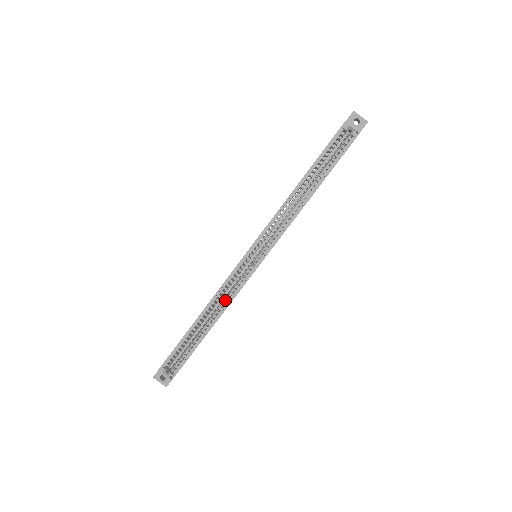
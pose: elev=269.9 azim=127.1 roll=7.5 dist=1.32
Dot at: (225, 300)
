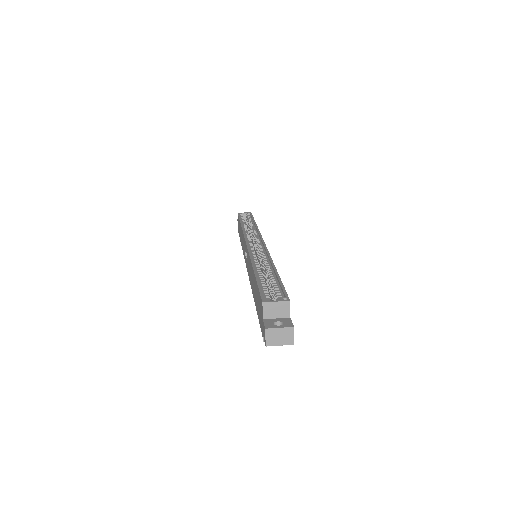
Dot at: (263, 259)
